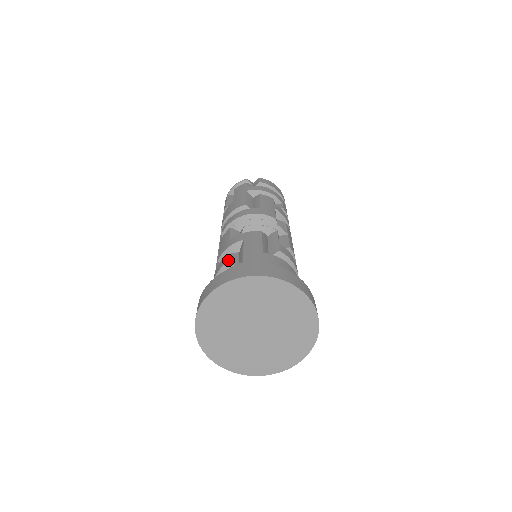
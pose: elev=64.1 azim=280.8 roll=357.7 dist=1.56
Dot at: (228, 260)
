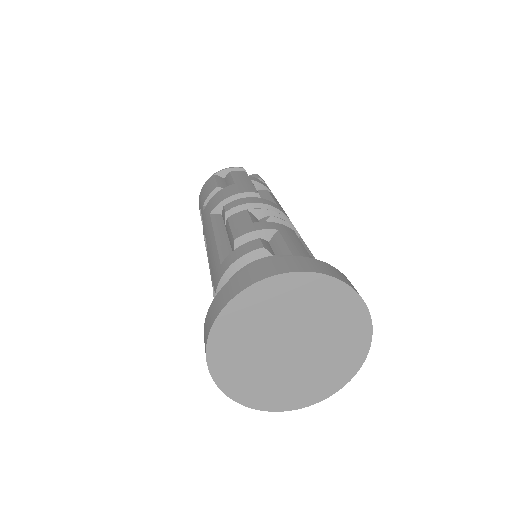
Dot at: (264, 245)
